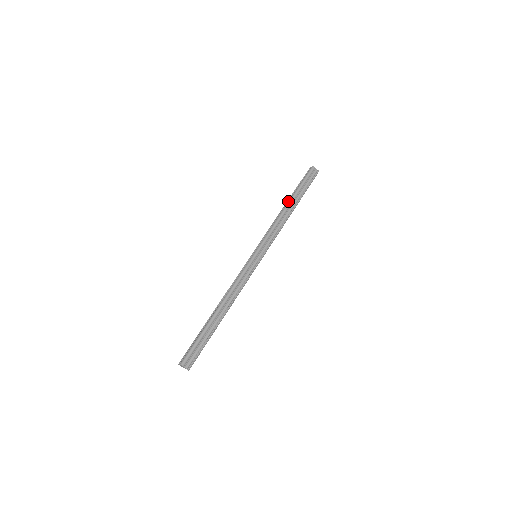
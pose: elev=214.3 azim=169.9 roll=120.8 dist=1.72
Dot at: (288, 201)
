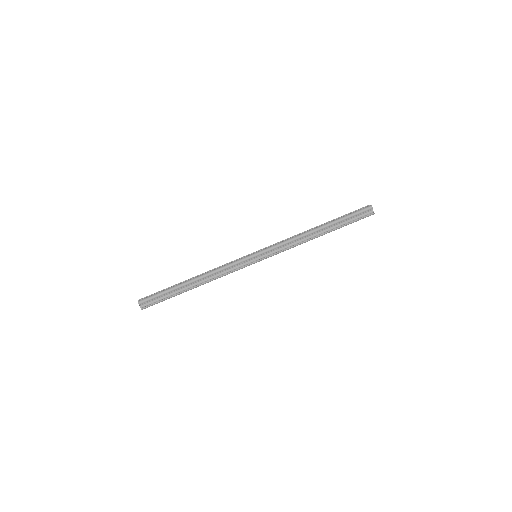
Dot at: (321, 225)
